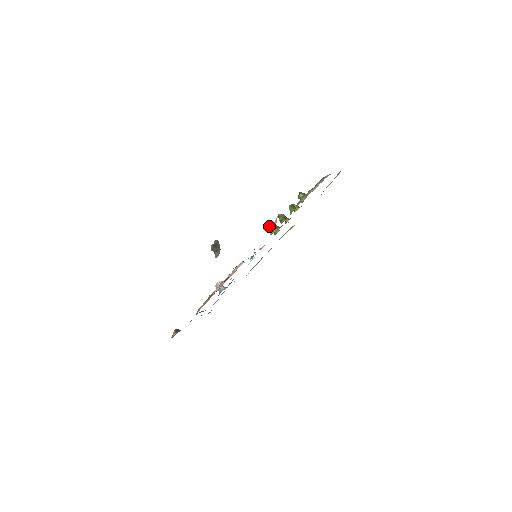
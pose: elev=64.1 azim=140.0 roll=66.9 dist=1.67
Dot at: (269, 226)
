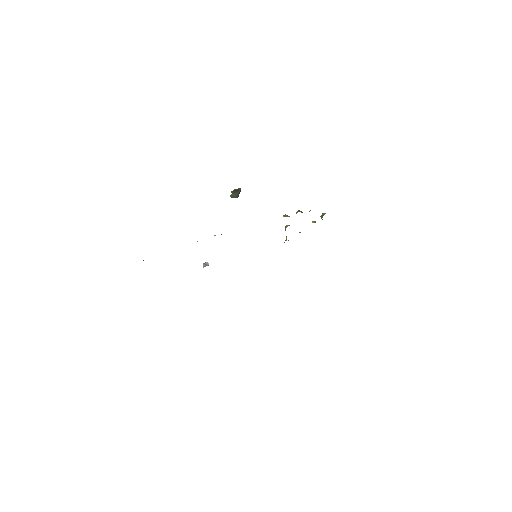
Dot at: (285, 214)
